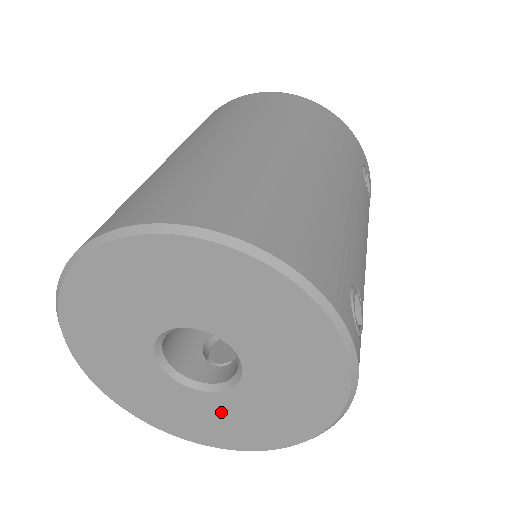
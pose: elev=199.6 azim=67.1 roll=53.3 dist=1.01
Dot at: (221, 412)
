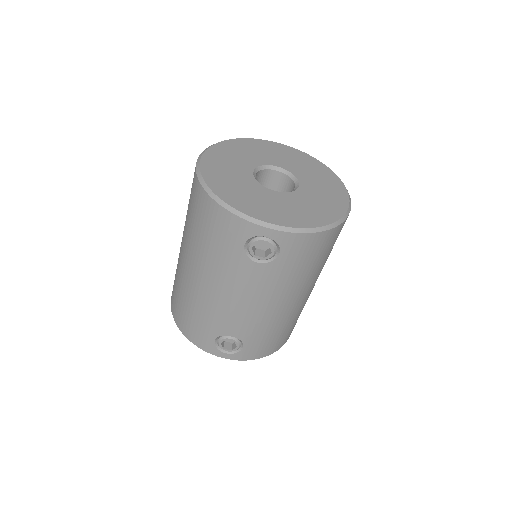
Dot at: (271, 200)
